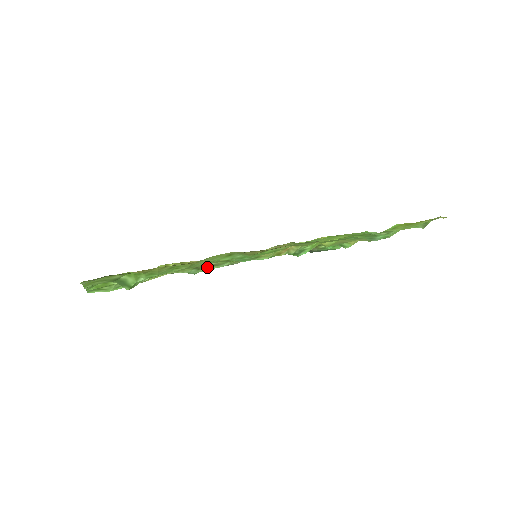
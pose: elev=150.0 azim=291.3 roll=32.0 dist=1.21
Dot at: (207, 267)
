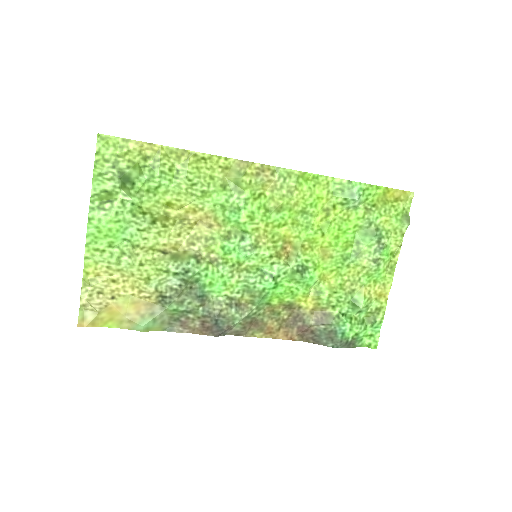
Dot at: (207, 264)
